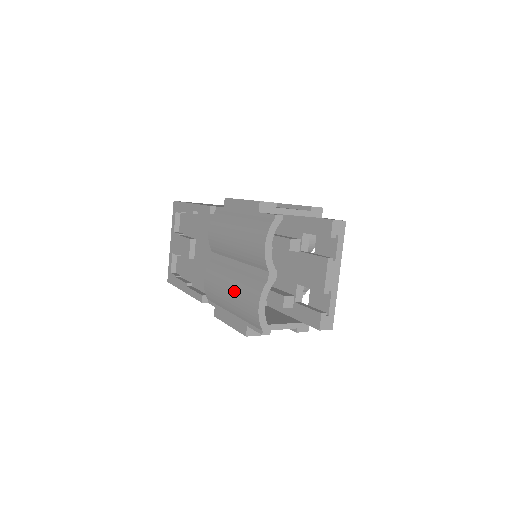
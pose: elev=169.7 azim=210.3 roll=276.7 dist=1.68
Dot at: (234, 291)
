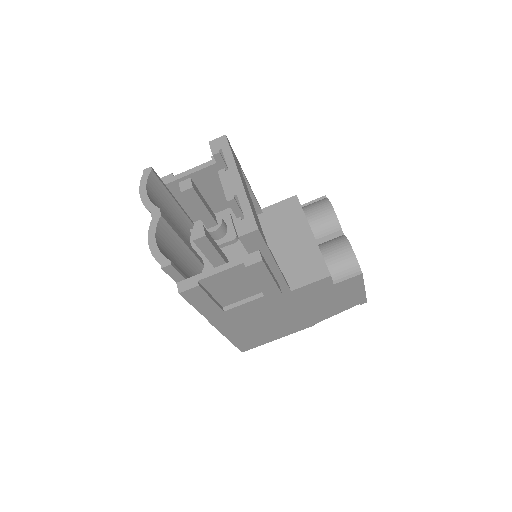
Dot at: occluded
